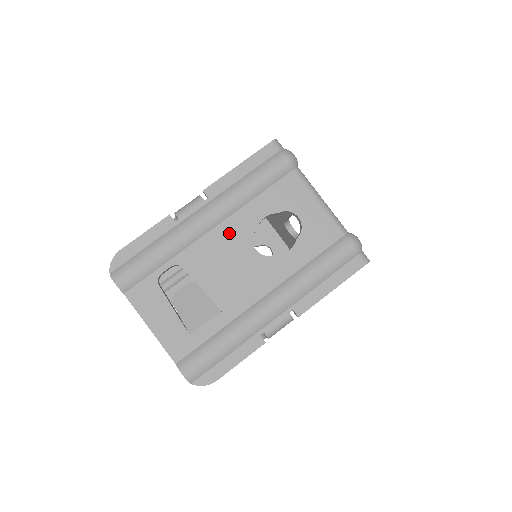
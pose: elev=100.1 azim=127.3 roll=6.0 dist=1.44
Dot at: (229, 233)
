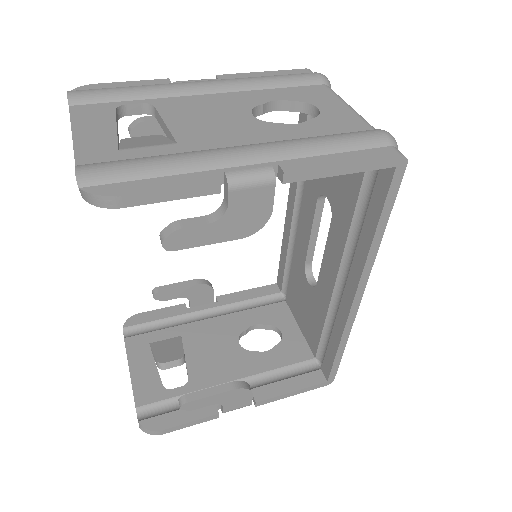
Dot at: (227, 100)
